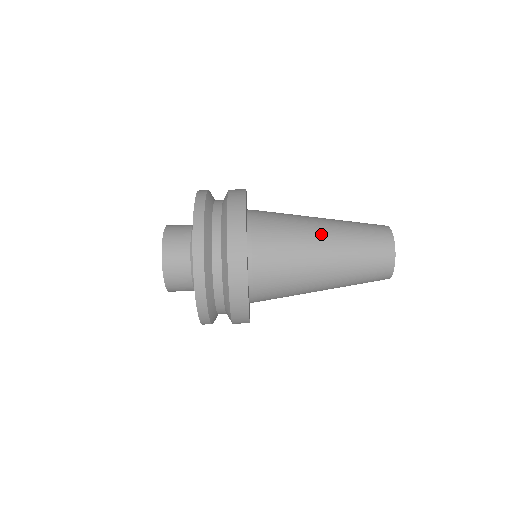
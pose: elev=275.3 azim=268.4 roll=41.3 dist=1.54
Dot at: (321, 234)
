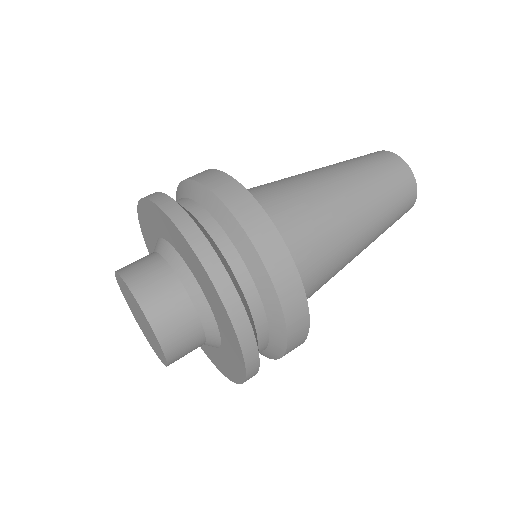
Dot at: (346, 200)
